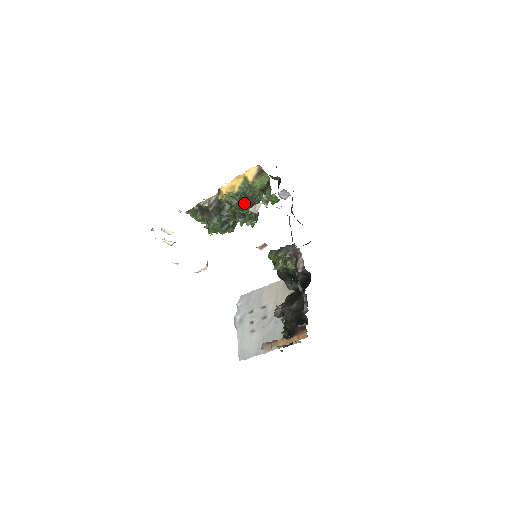
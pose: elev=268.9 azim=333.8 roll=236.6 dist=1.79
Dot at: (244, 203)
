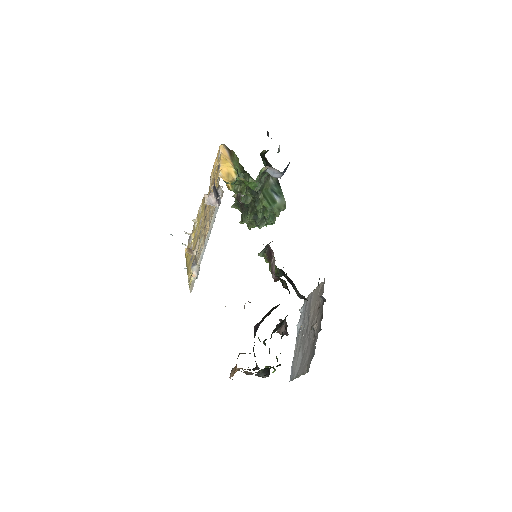
Dot at: (246, 191)
